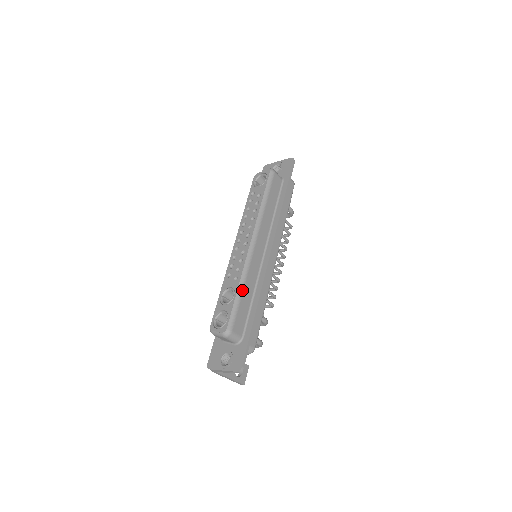
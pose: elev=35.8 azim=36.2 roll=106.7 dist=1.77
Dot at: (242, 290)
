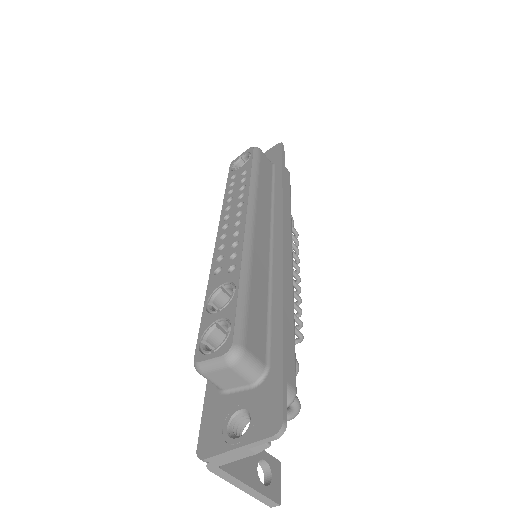
Dot at: (248, 280)
